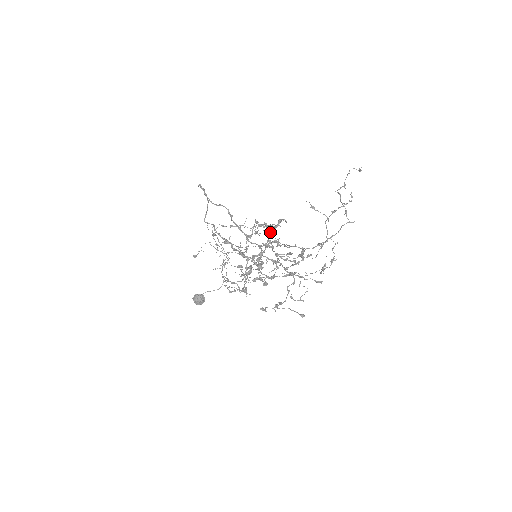
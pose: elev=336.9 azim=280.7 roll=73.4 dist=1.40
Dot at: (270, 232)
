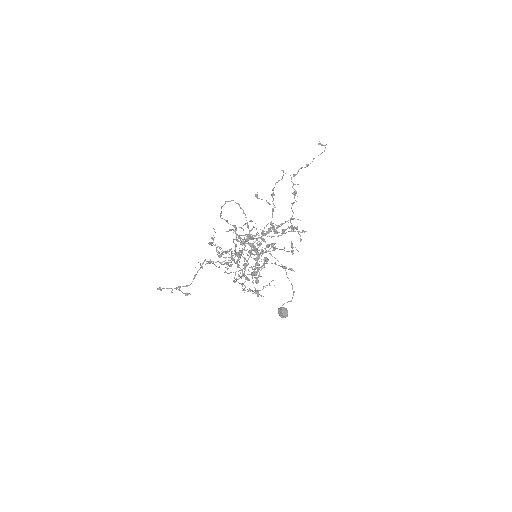
Dot at: occluded
